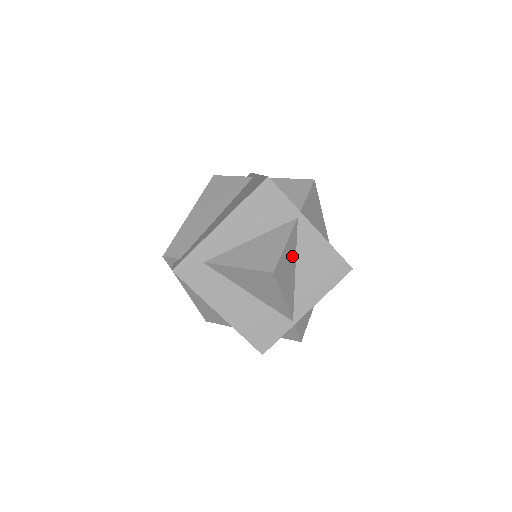
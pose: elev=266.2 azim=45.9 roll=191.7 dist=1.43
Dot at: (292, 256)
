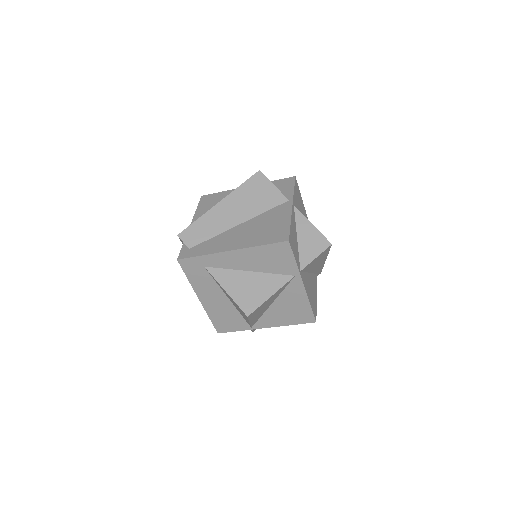
Dot at: (274, 298)
